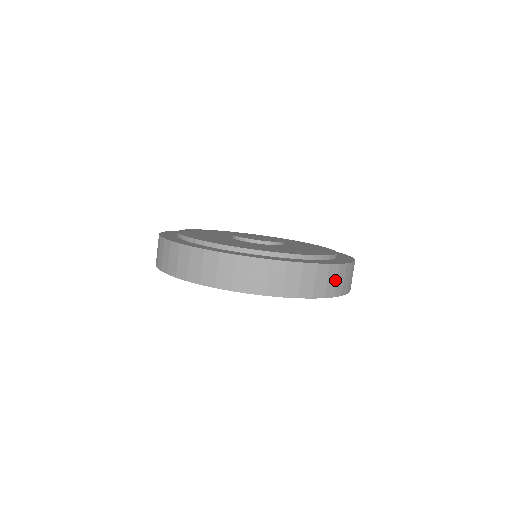
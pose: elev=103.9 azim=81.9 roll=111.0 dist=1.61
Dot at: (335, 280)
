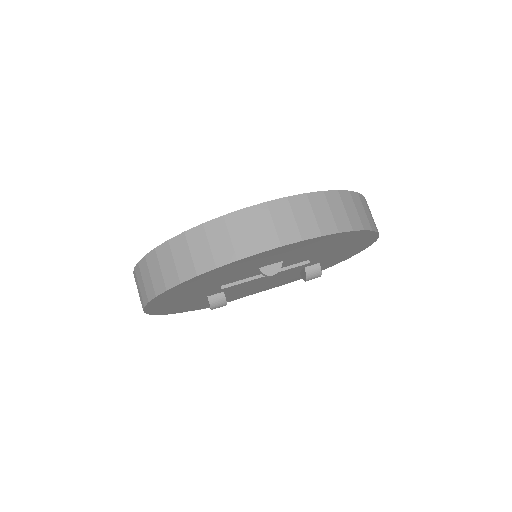
Dot at: (363, 211)
